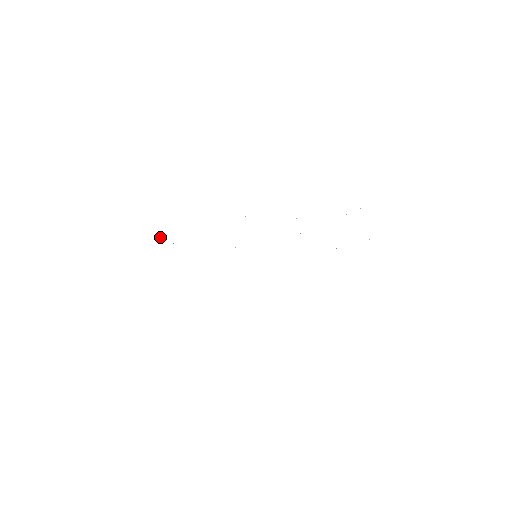
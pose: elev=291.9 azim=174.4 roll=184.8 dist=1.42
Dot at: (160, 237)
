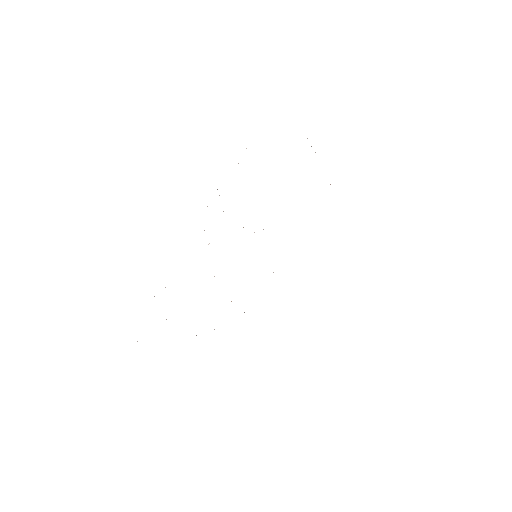
Dot at: occluded
